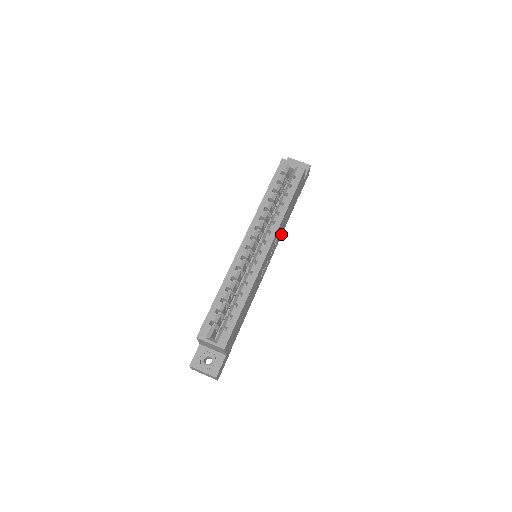
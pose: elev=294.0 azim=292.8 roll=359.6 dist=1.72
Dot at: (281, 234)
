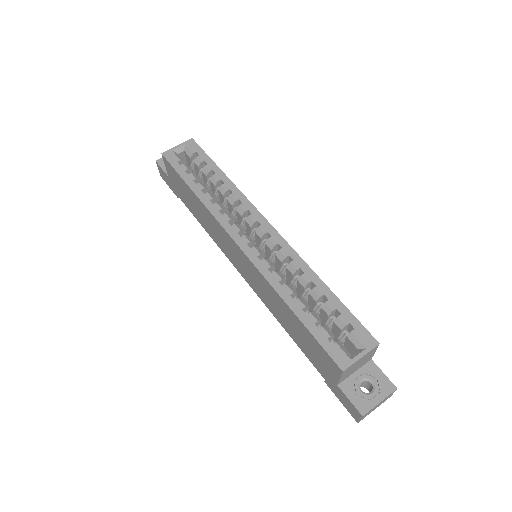
Dot at: occluded
